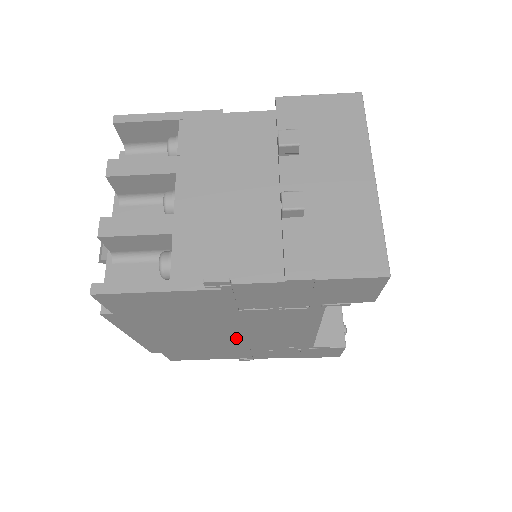
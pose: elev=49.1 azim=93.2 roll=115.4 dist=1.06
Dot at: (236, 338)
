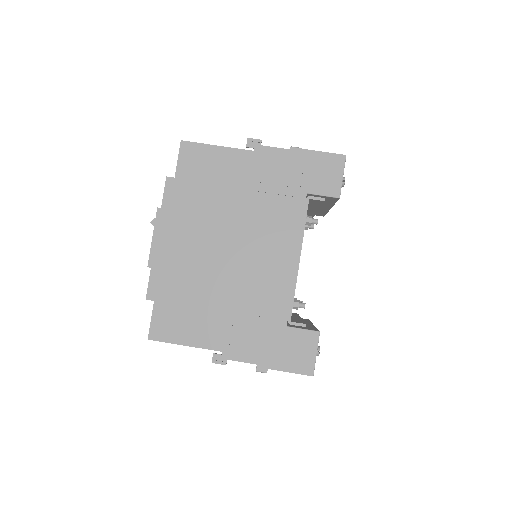
Dot at: (233, 267)
